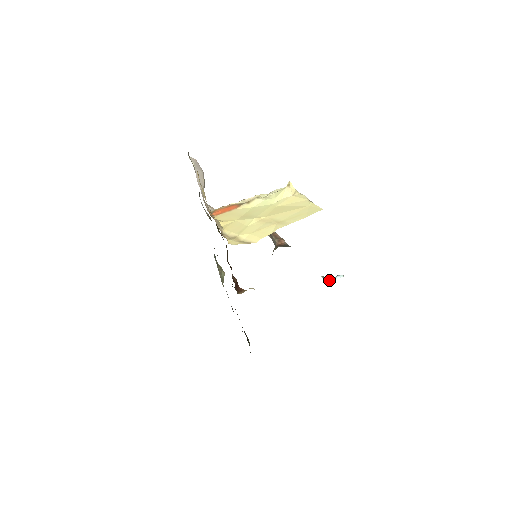
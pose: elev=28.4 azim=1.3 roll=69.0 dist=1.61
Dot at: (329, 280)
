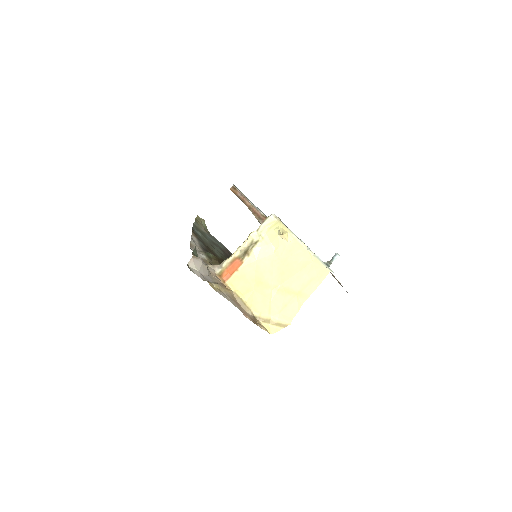
Dot at: (329, 265)
